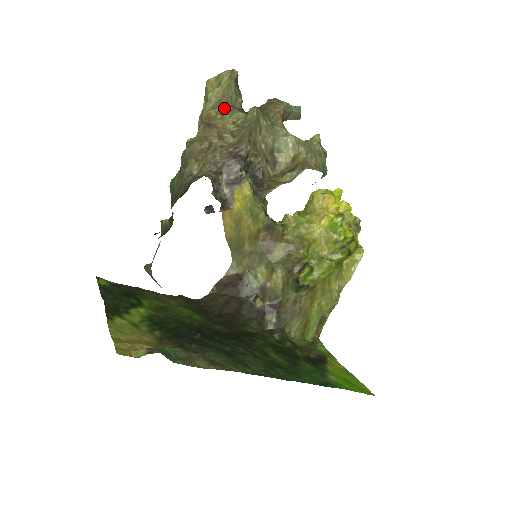
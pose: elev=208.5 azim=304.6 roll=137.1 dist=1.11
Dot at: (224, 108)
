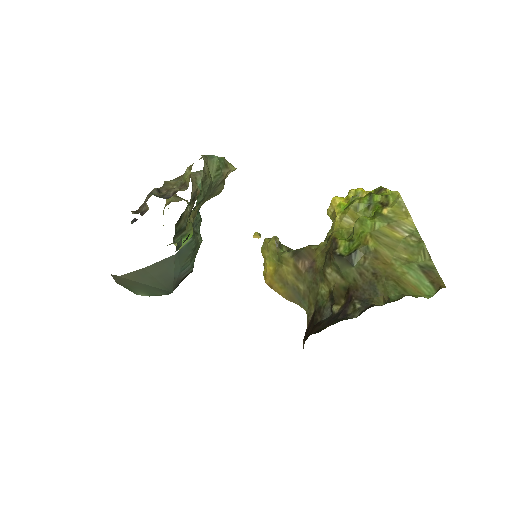
Dot at: occluded
